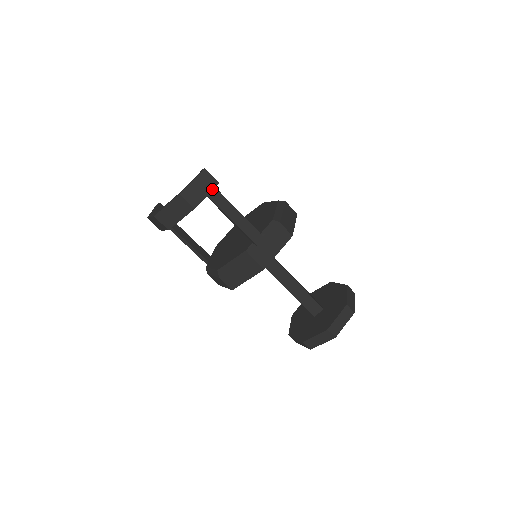
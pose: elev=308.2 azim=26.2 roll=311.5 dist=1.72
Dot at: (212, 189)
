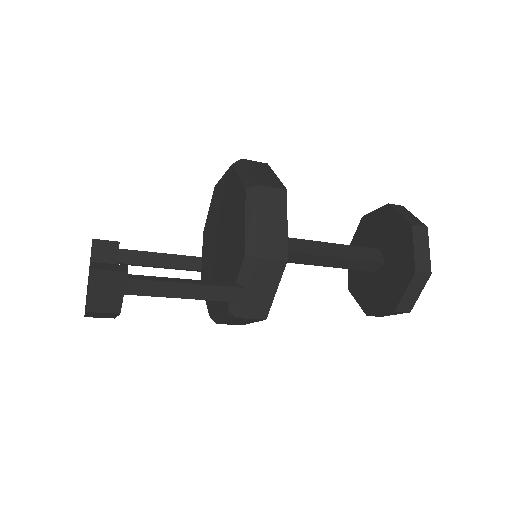
Dot at: (124, 283)
